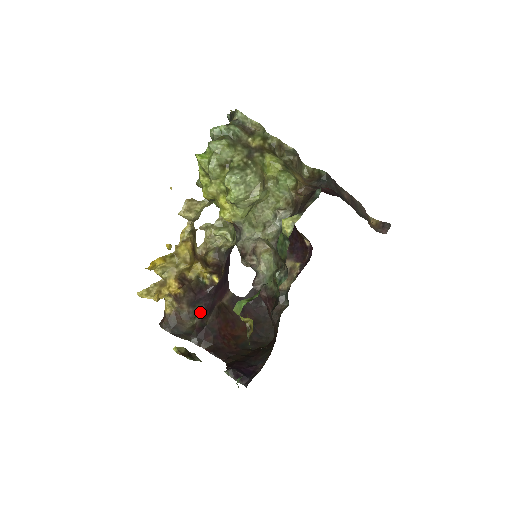
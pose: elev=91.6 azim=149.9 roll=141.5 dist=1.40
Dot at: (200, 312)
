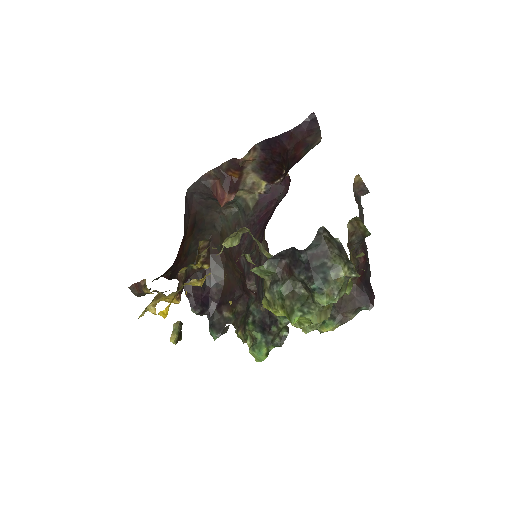
Dot at: occluded
